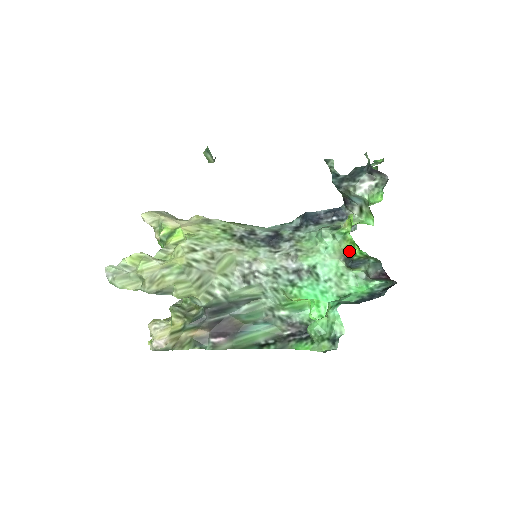
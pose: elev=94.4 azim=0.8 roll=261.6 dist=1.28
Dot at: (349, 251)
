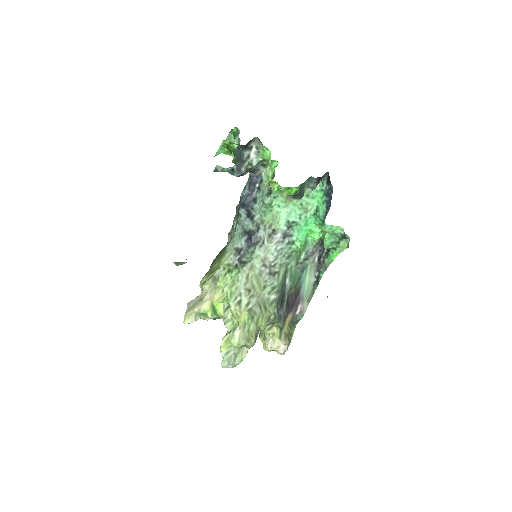
Dot at: (291, 194)
